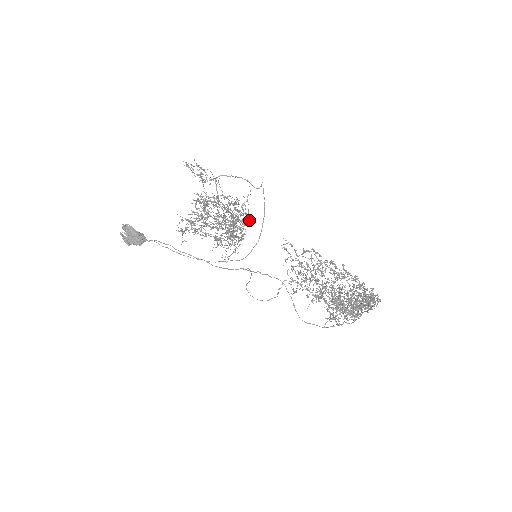
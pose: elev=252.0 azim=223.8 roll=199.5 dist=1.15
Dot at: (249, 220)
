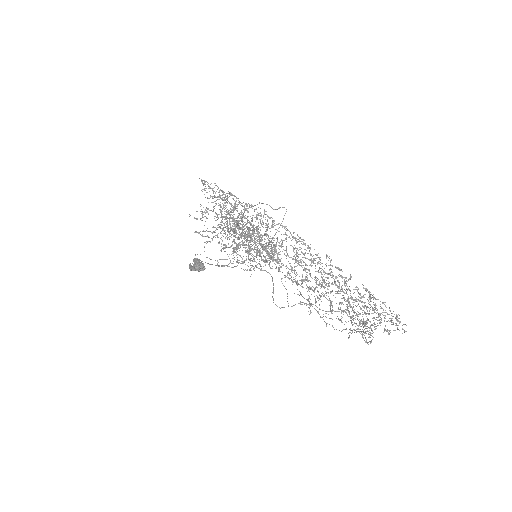
Dot at: (268, 237)
